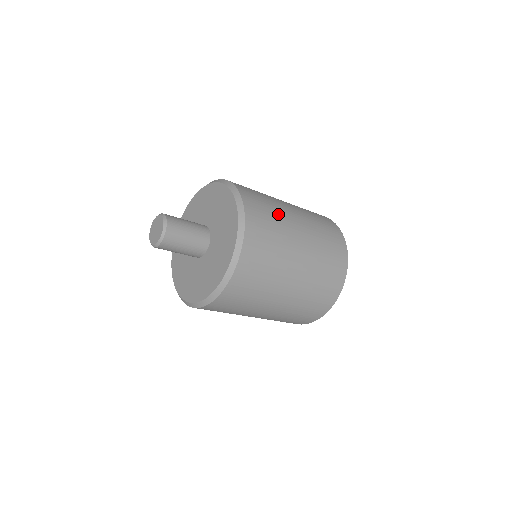
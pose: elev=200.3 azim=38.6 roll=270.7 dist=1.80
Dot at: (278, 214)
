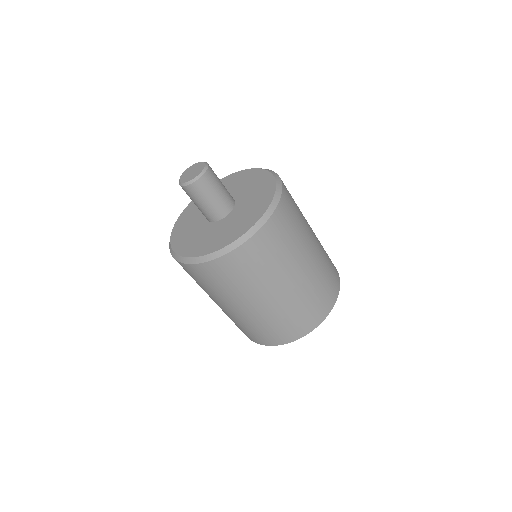
Dot at: (302, 215)
